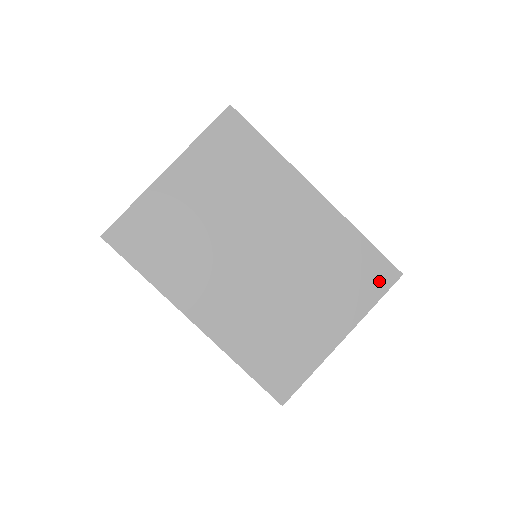
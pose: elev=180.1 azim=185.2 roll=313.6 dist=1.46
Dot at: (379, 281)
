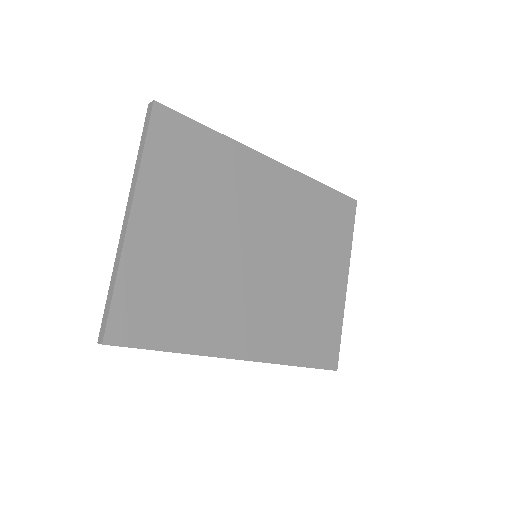
Dot at: (347, 217)
